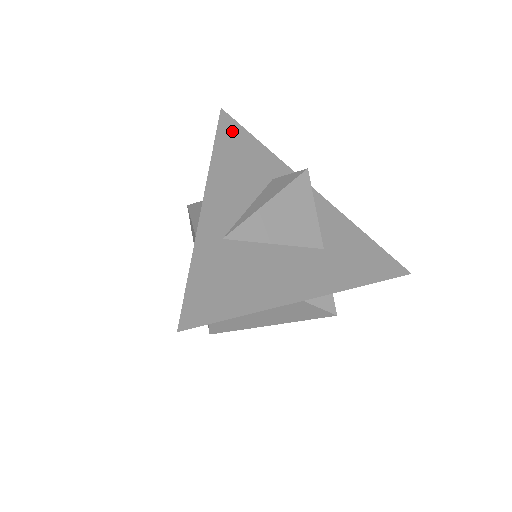
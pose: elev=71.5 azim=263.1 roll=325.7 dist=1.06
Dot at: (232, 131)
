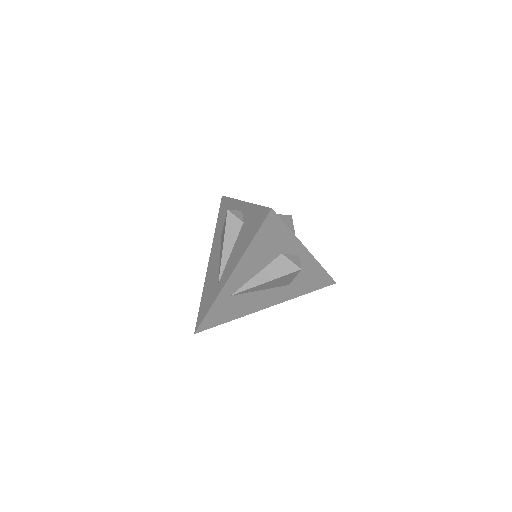
Dot at: (271, 227)
